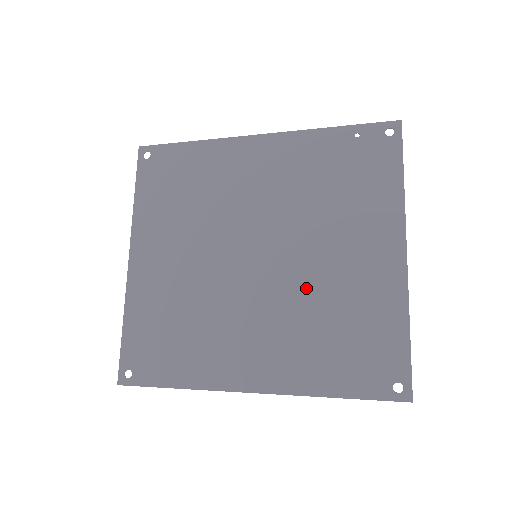
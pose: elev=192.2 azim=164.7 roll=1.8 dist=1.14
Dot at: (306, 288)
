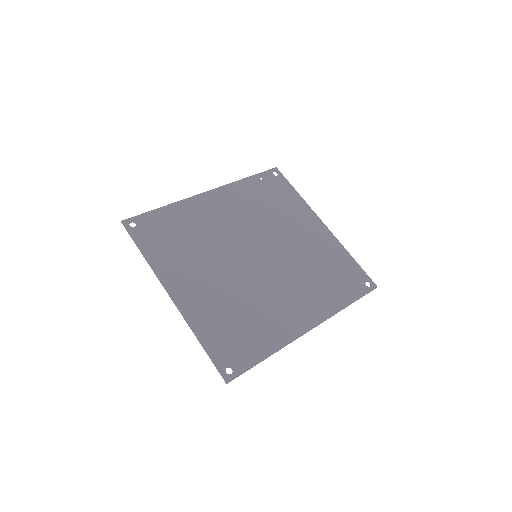
Dot at: (295, 260)
